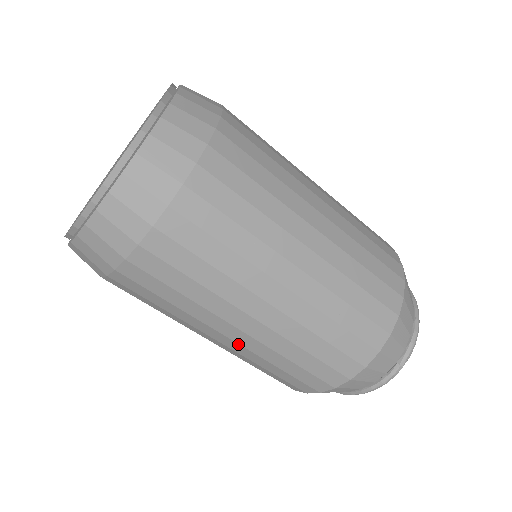
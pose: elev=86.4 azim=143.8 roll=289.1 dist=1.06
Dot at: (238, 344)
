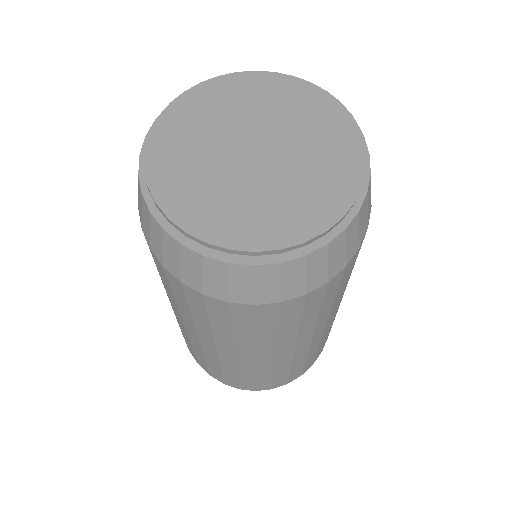
Dot at: (186, 330)
